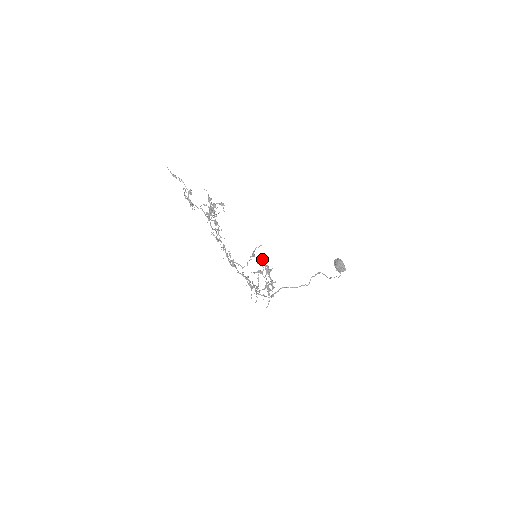
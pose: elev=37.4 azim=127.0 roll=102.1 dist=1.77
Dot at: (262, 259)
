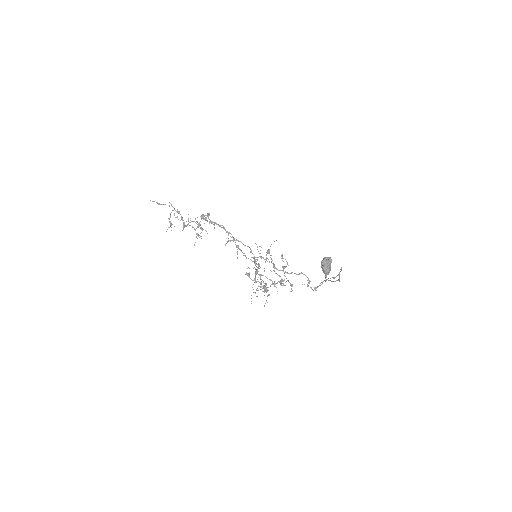
Dot at: (267, 258)
